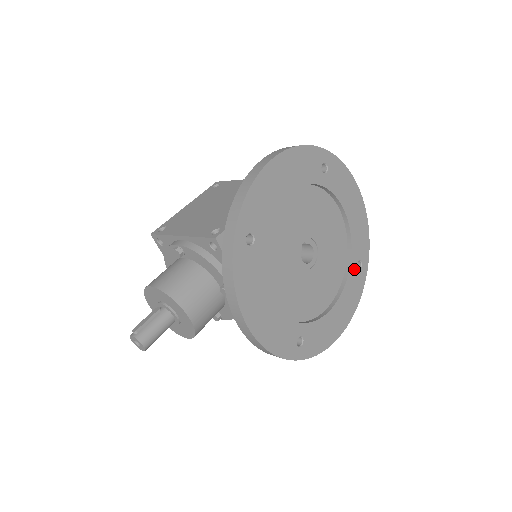
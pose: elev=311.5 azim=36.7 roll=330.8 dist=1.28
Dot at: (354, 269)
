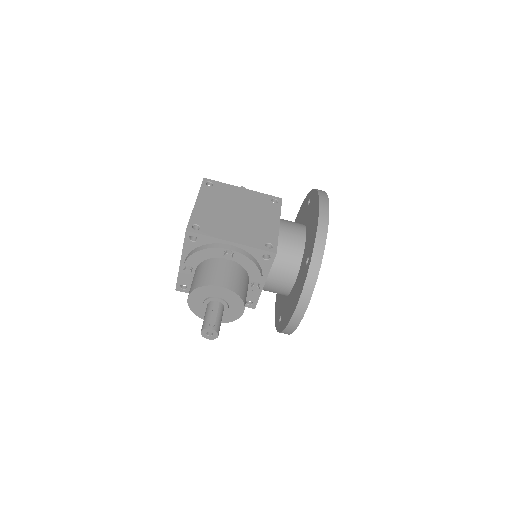
Dot at: occluded
